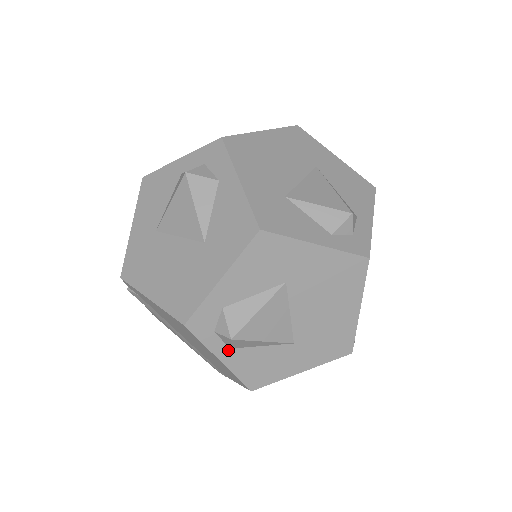
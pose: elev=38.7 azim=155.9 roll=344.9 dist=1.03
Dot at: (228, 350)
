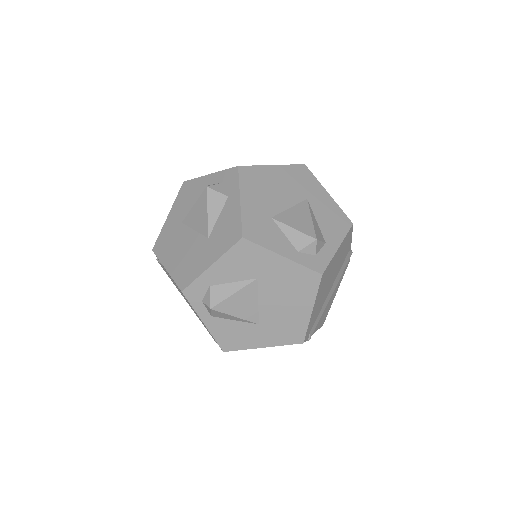
Dot at: (210, 317)
